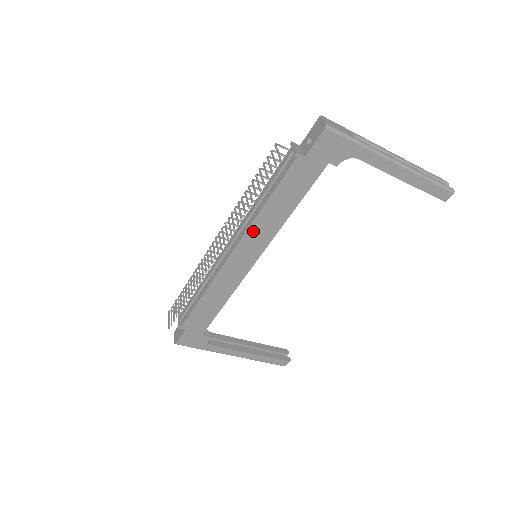
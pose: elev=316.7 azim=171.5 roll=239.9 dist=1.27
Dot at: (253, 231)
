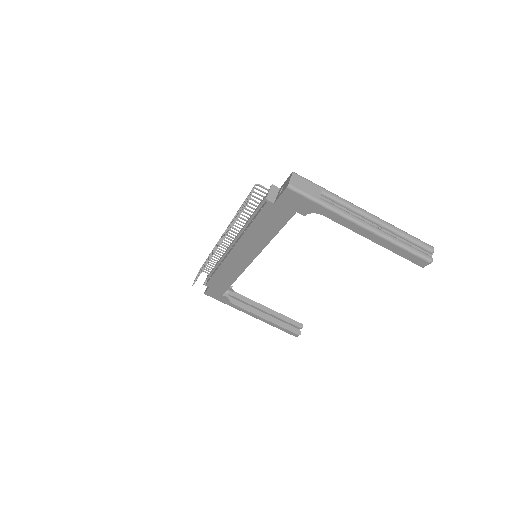
Dot at: (244, 241)
